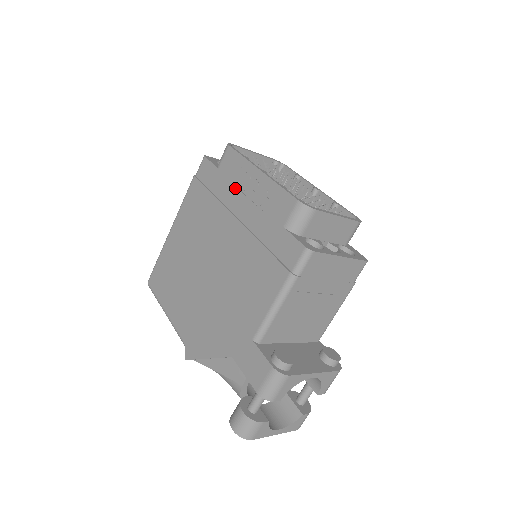
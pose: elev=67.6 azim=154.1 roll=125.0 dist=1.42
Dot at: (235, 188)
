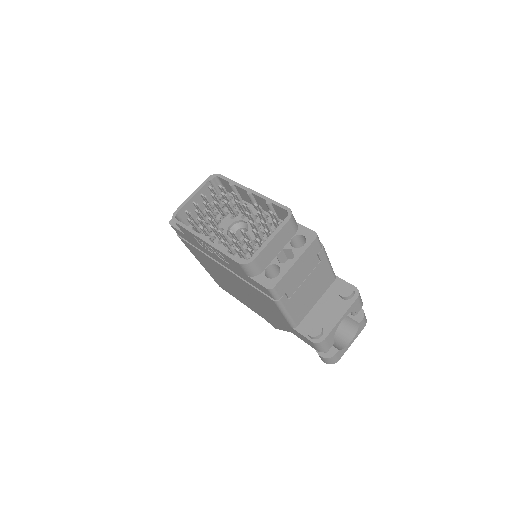
Dot at: (204, 248)
